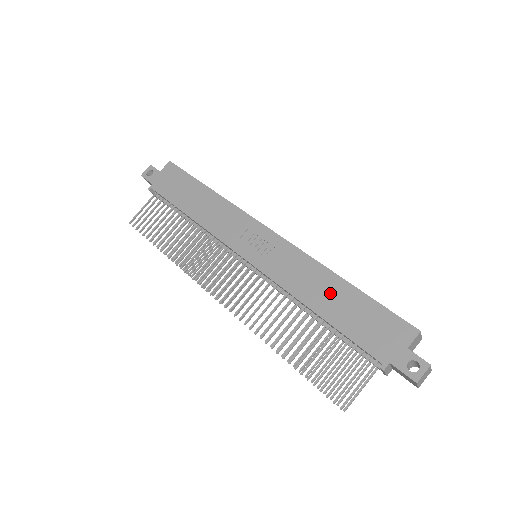
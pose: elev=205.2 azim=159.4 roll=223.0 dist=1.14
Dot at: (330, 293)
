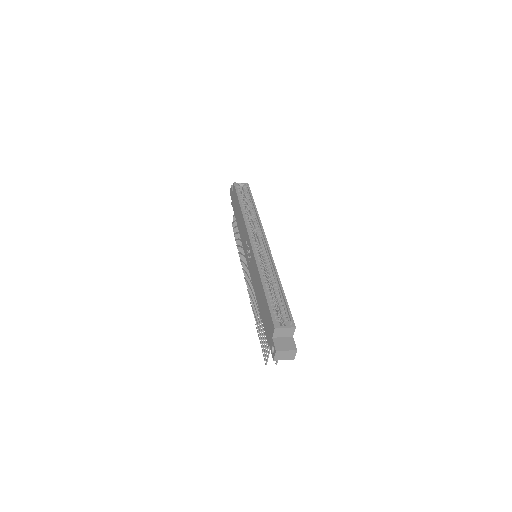
Dot at: (260, 293)
